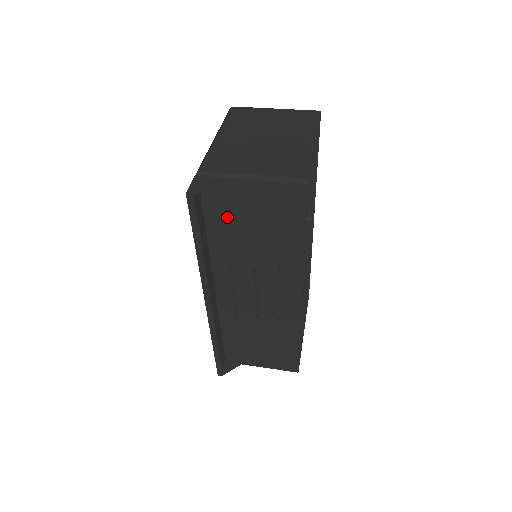
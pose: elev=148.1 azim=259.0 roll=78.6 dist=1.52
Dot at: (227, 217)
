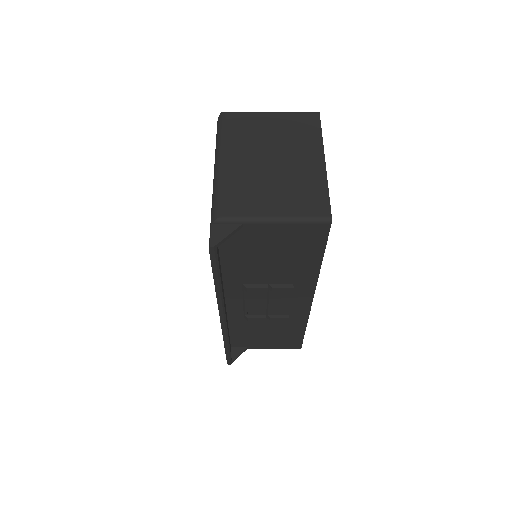
Dot at: (244, 252)
